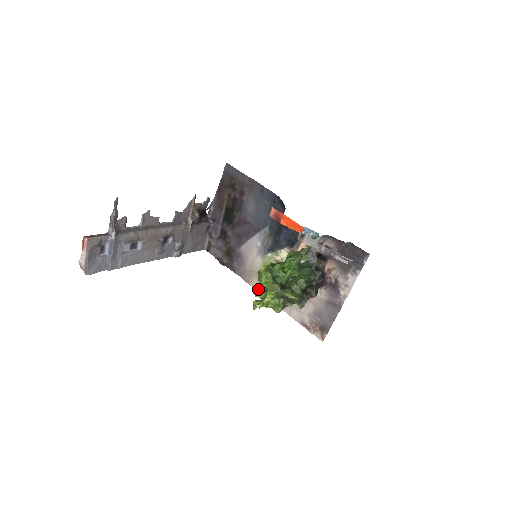
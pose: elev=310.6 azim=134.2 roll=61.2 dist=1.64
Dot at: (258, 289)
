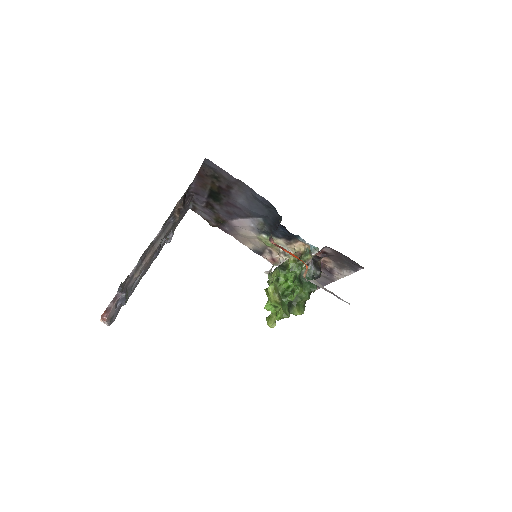
Dot at: (253, 250)
